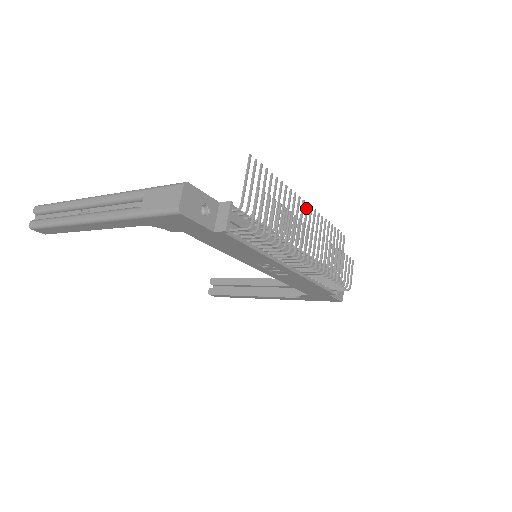
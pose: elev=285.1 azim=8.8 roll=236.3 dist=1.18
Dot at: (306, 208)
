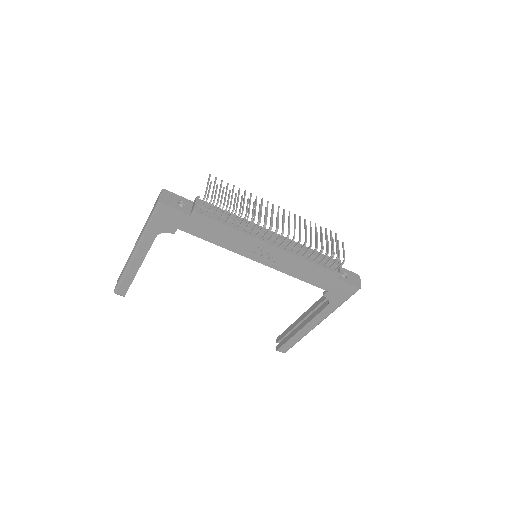
Dot at: (278, 209)
